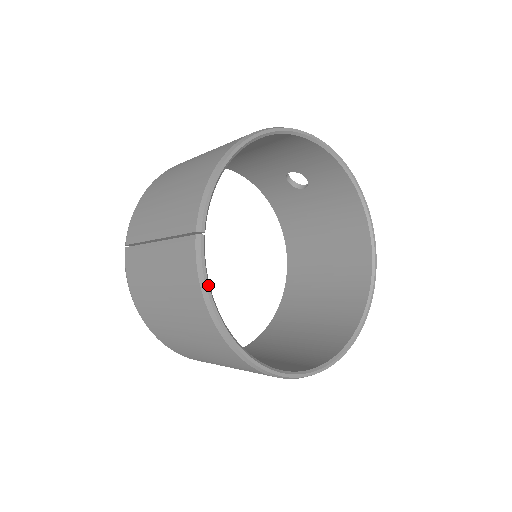
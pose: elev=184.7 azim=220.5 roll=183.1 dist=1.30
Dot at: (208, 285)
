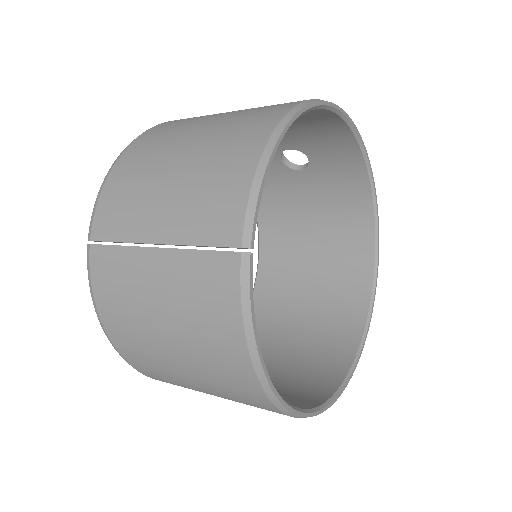
Dot at: (255, 322)
